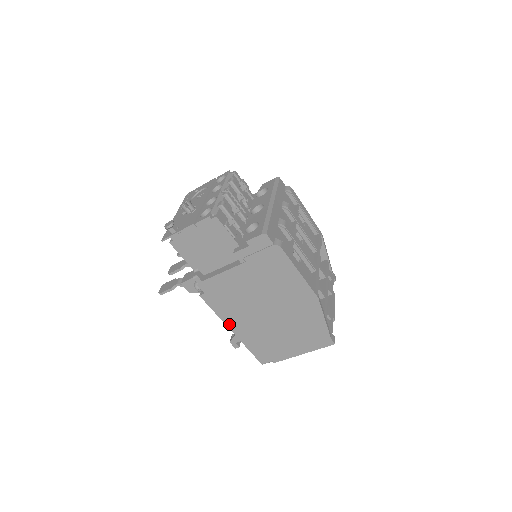
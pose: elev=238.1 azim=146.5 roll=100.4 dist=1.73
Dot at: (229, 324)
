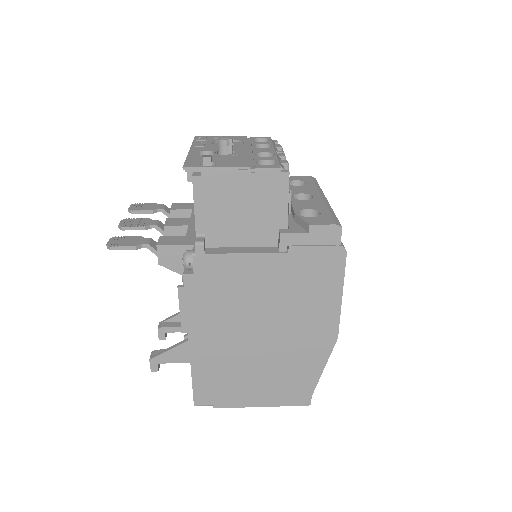
Dot at: (193, 332)
